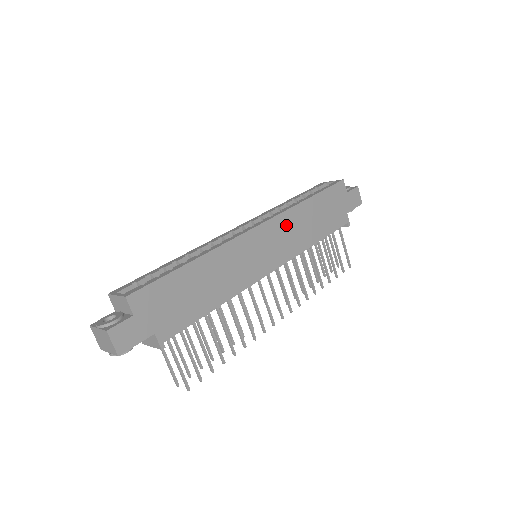
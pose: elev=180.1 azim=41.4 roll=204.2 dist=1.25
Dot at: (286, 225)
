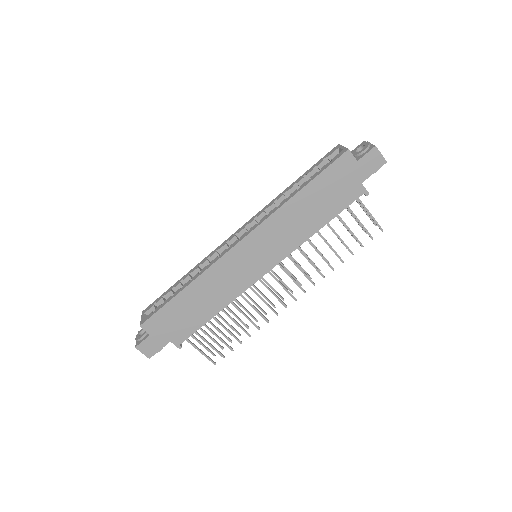
Dot at: (274, 228)
